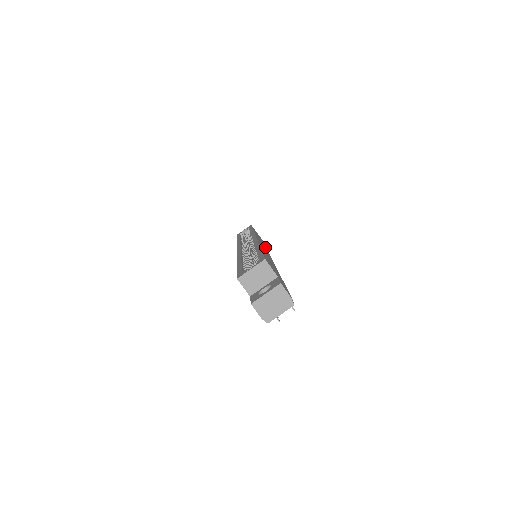
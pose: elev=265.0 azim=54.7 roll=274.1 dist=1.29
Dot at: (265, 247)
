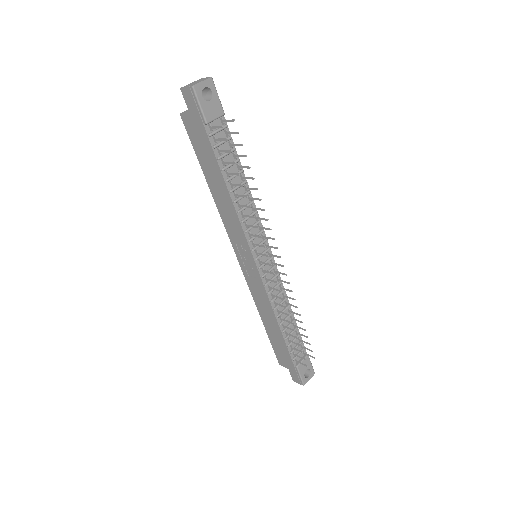
Dot at: occluded
